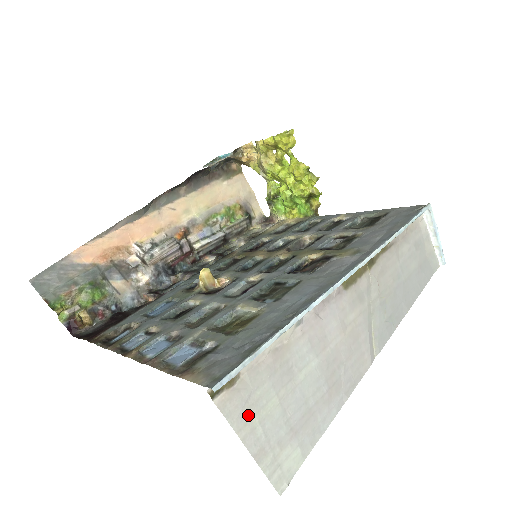
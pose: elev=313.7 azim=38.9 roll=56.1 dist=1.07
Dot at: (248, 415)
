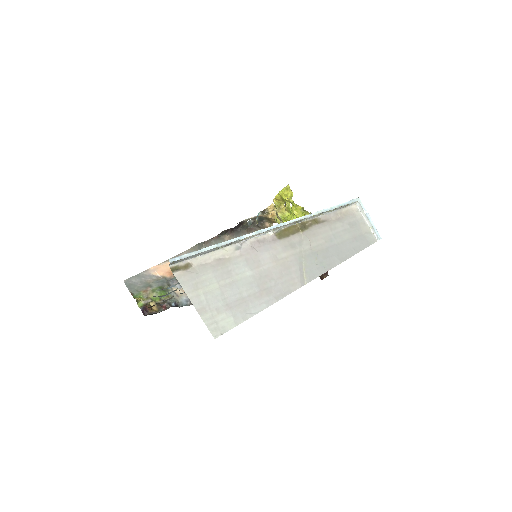
Dot at: (195, 287)
